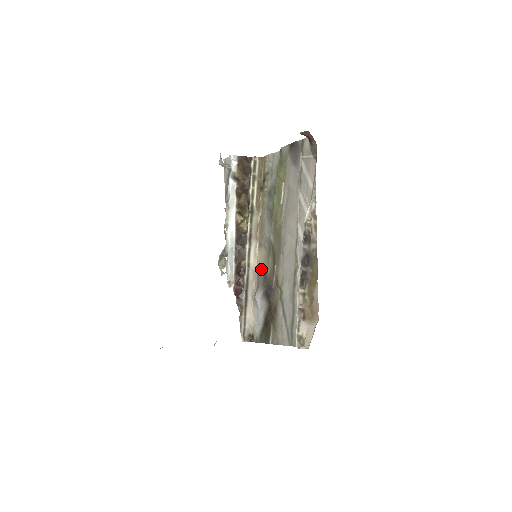
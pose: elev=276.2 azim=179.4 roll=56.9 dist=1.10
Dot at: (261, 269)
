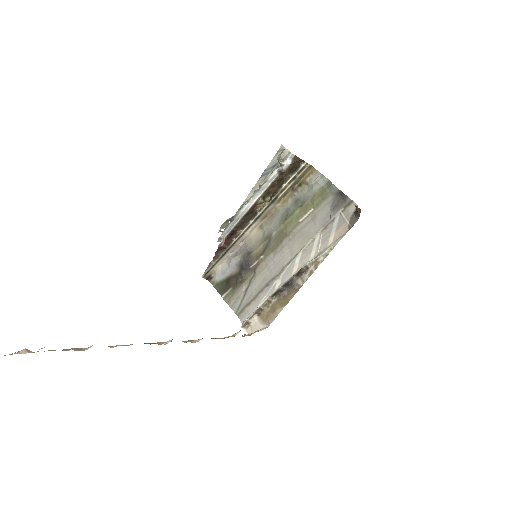
Dot at: (250, 243)
